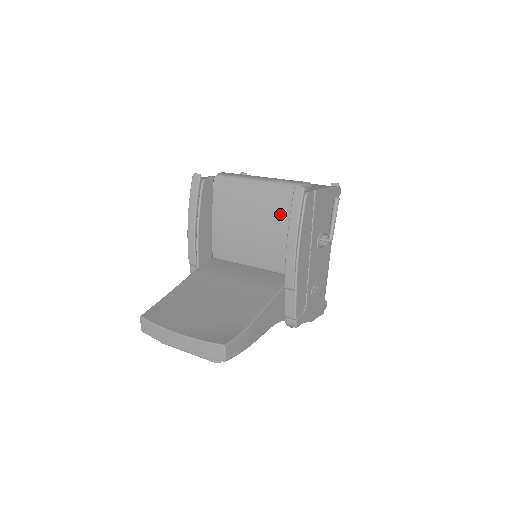
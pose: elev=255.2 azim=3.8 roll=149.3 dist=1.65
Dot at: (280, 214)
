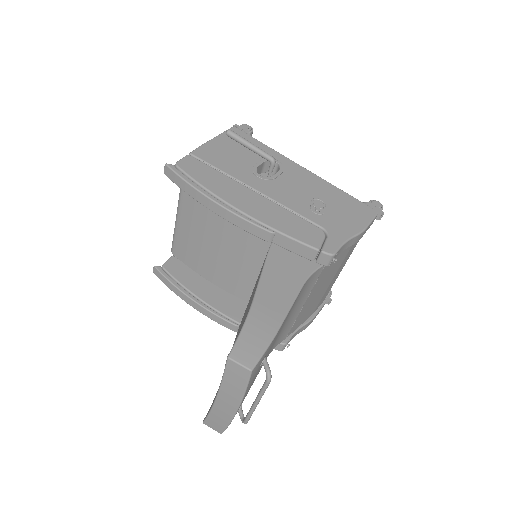
Dot at: occluded
